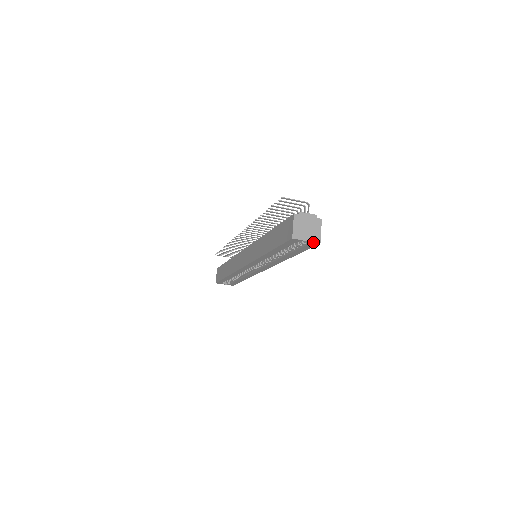
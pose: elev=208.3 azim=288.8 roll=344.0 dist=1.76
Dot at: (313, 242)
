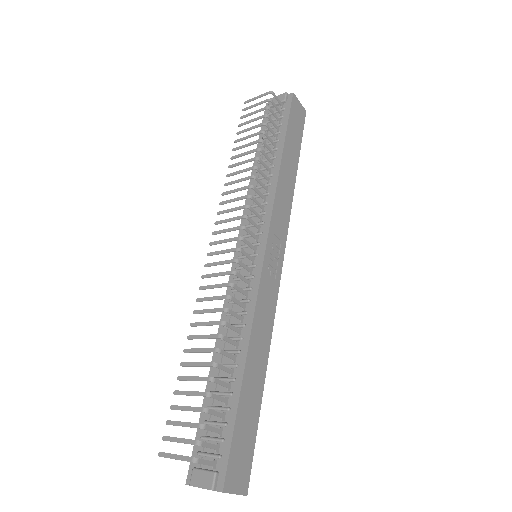
Dot at: occluded
